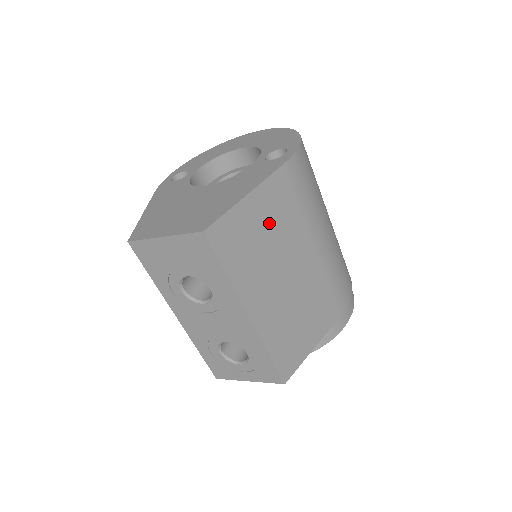
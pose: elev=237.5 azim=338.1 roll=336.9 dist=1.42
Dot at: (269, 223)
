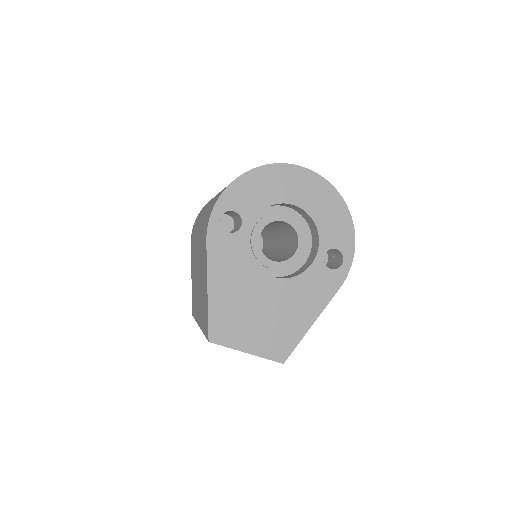
Dot at: occluded
